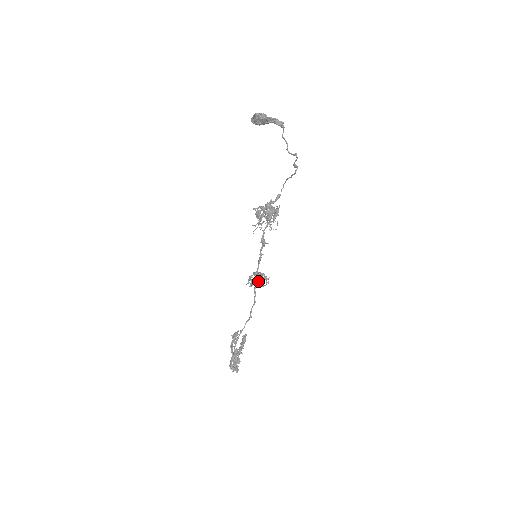
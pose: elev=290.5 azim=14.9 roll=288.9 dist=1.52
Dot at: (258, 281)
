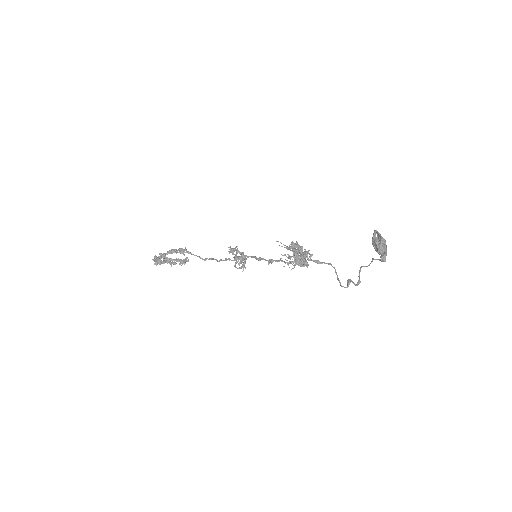
Dot at: (236, 263)
